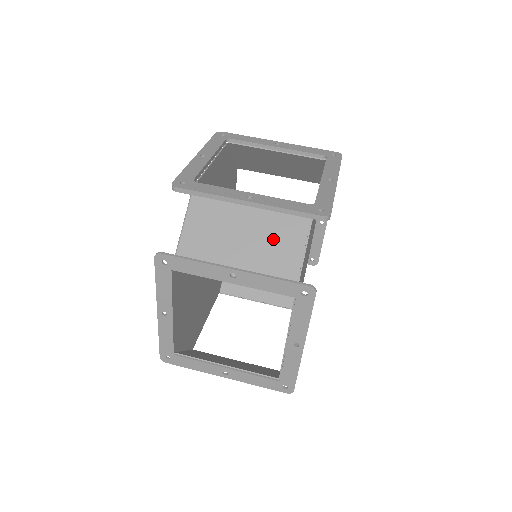
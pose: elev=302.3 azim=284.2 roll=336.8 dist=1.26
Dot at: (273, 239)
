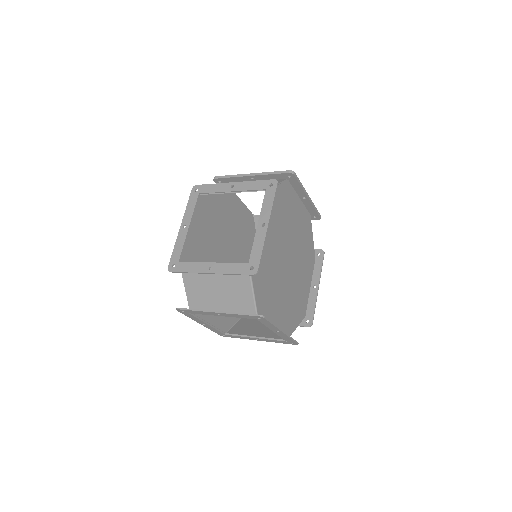
Dot at: occluded
